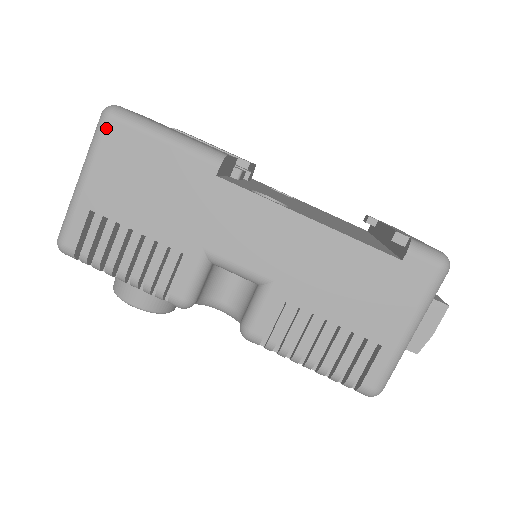
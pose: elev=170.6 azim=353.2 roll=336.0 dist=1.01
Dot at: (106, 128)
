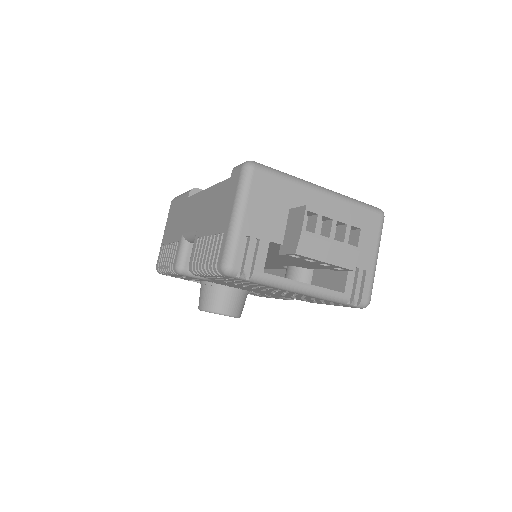
Dot at: (170, 207)
